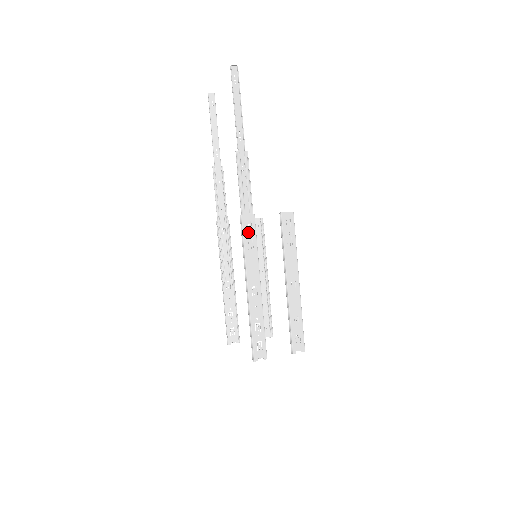
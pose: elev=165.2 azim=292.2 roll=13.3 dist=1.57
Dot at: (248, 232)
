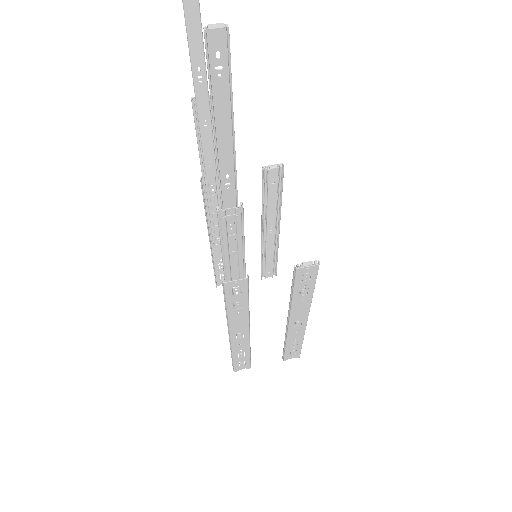
Dot at: (234, 296)
